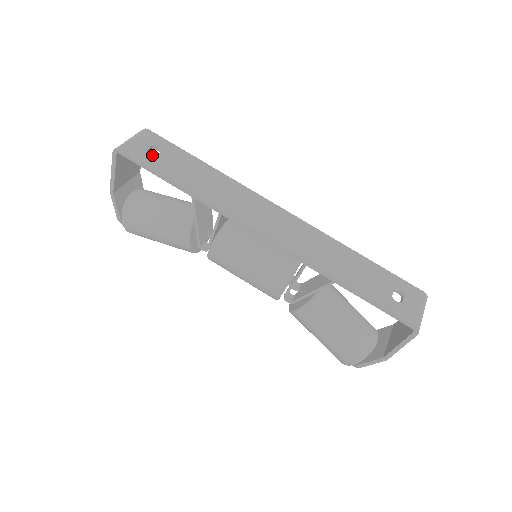
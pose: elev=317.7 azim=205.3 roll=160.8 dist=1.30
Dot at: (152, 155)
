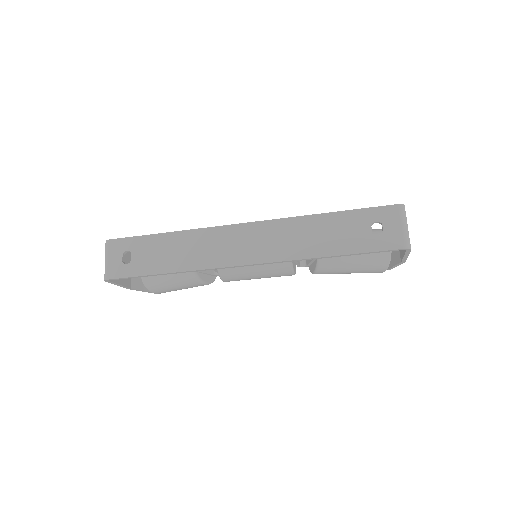
Dot at: (129, 263)
